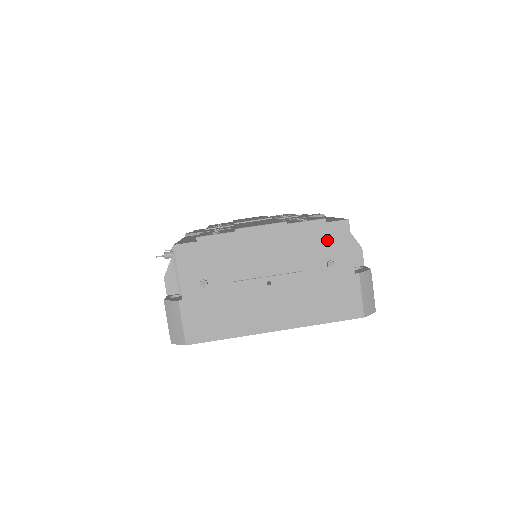
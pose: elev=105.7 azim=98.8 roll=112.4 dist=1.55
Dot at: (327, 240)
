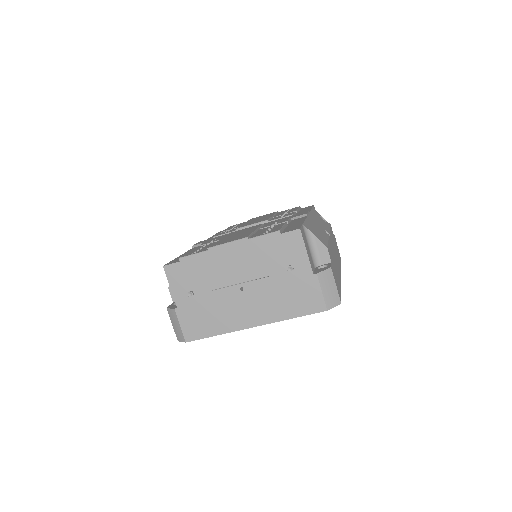
Dot at: (284, 248)
